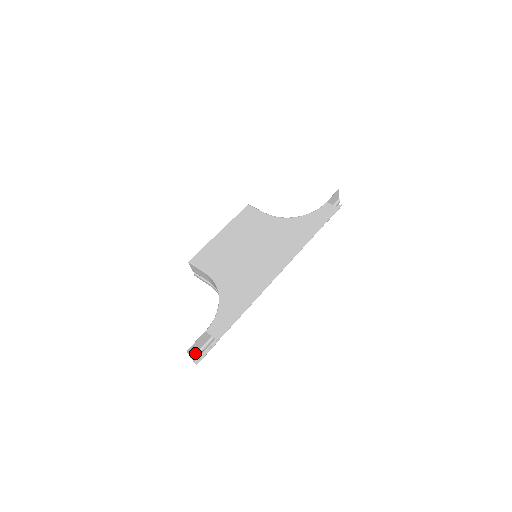
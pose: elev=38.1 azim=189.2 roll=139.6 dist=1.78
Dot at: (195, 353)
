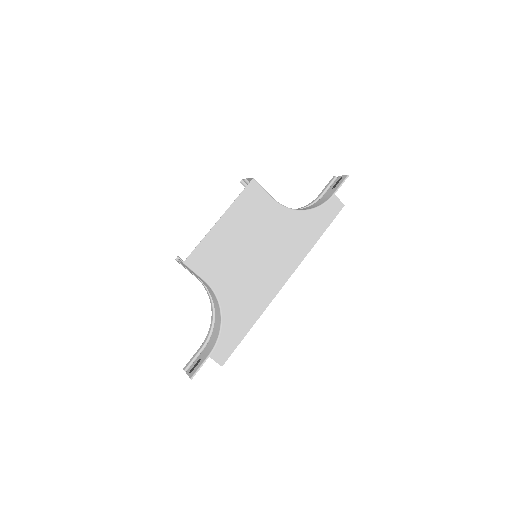
Dot at: (190, 367)
